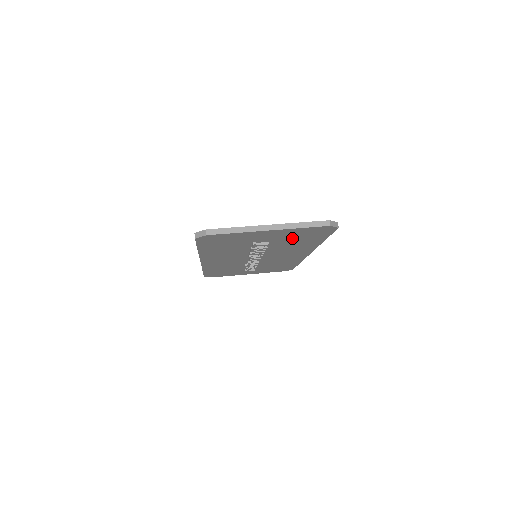
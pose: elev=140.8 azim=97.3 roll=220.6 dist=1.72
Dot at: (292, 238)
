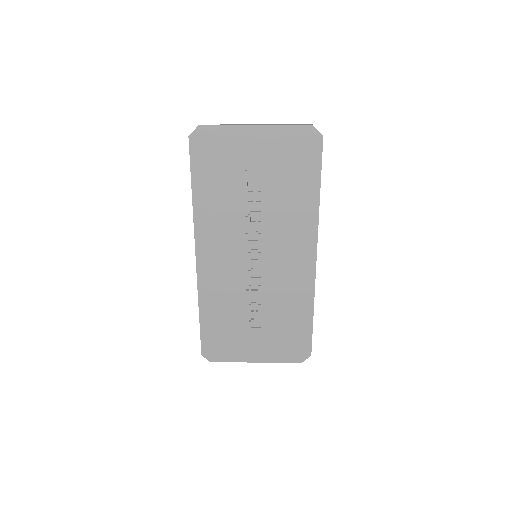
Dot at: (283, 168)
